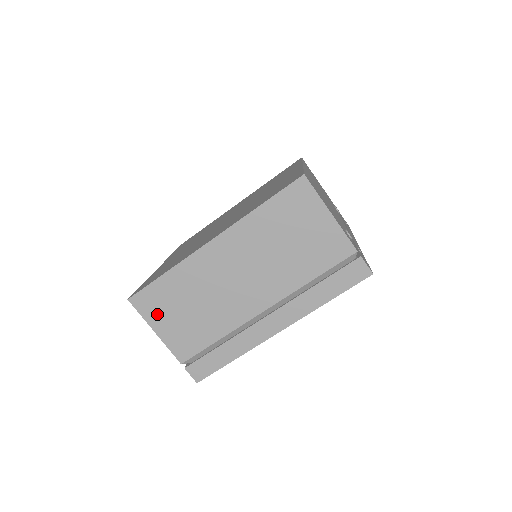
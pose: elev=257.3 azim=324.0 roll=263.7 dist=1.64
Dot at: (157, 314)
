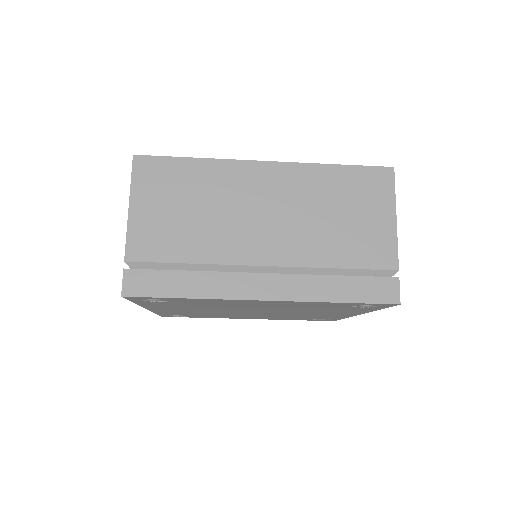
Dot at: (149, 190)
